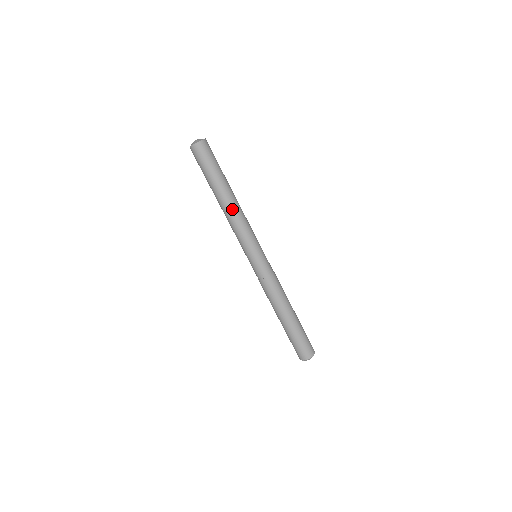
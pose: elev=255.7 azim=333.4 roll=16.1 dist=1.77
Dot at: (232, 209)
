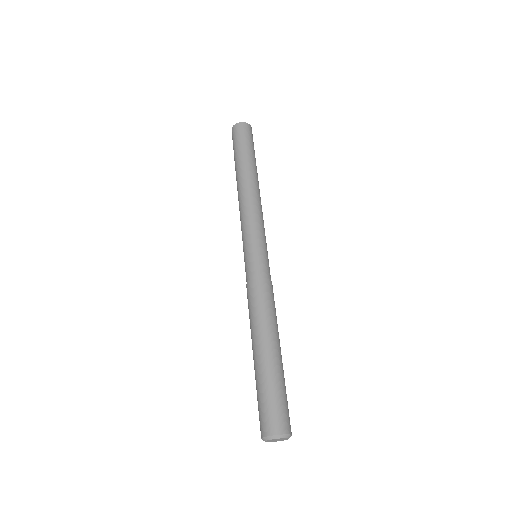
Dot at: (259, 192)
